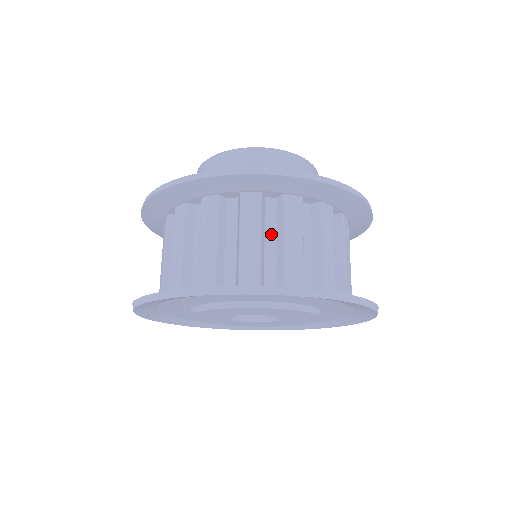
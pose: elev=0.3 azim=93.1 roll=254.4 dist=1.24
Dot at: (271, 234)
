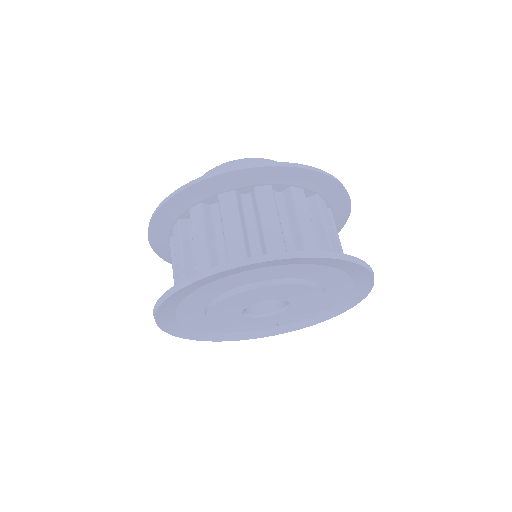
Dot at: (284, 220)
